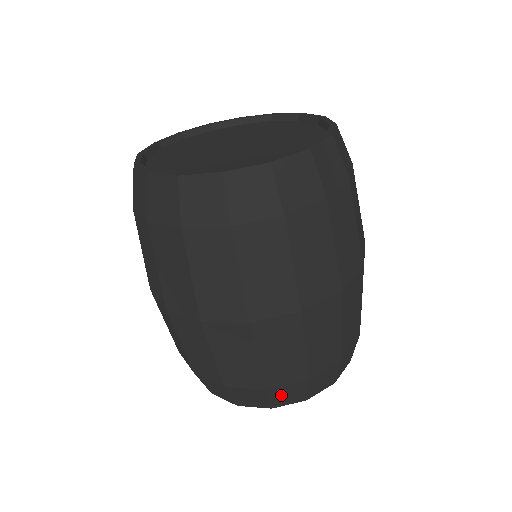
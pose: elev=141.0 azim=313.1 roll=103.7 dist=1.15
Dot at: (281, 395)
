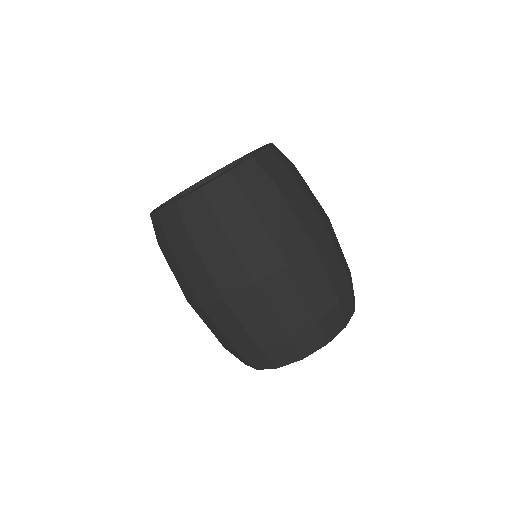
Dot at: (304, 343)
